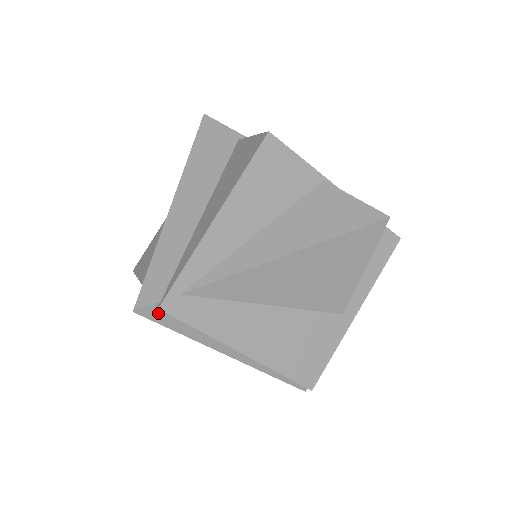
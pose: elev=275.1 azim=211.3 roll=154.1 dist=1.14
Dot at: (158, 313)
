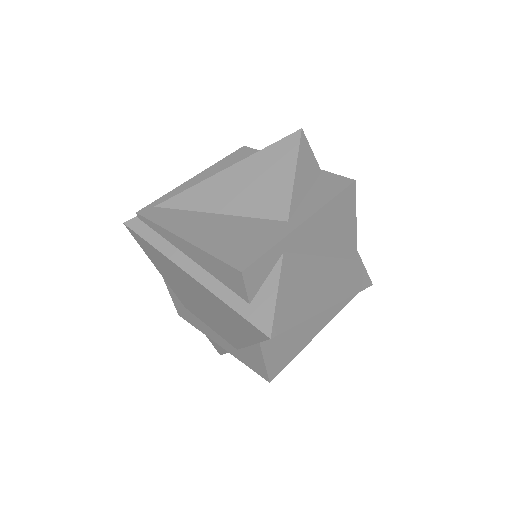
Dot at: (138, 224)
